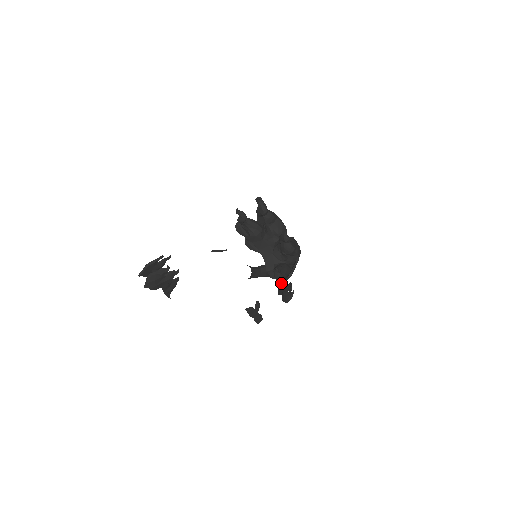
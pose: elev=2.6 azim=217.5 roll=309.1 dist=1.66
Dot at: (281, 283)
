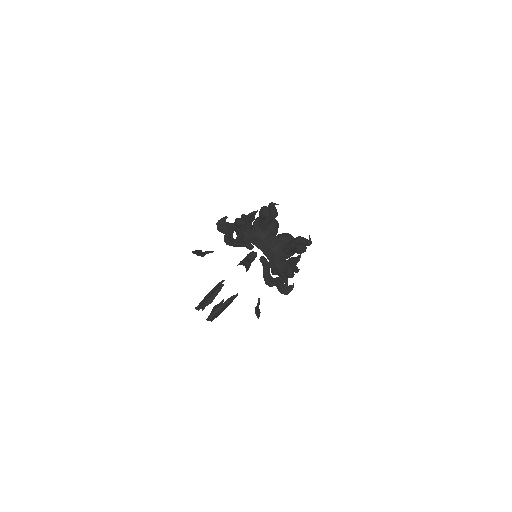
Dot at: (266, 274)
